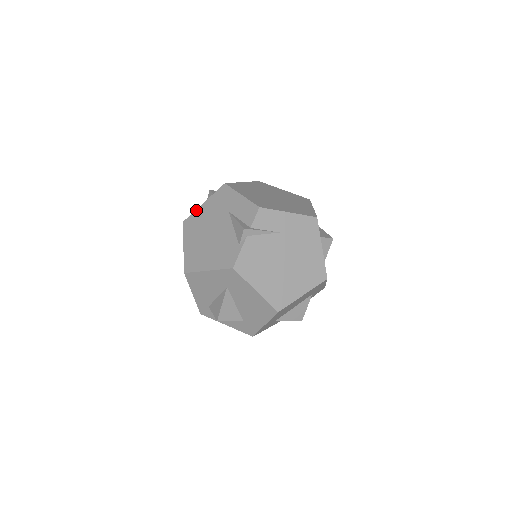
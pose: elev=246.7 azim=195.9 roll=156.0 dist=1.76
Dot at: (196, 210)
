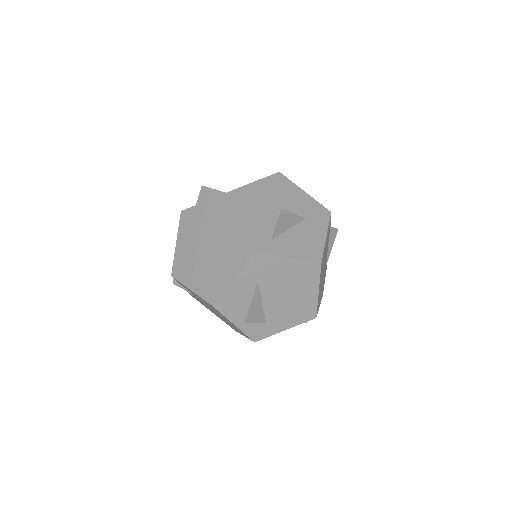
Dot at: occluded
